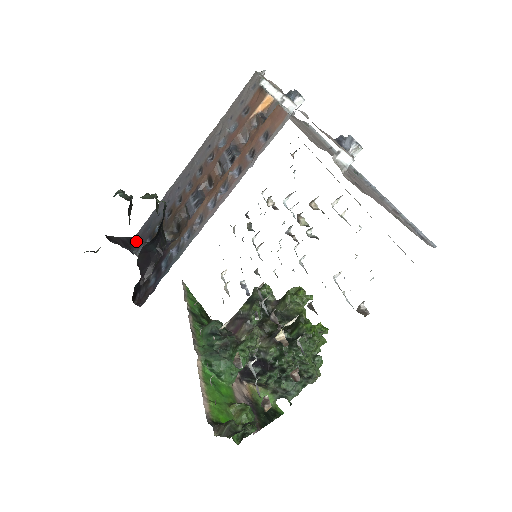
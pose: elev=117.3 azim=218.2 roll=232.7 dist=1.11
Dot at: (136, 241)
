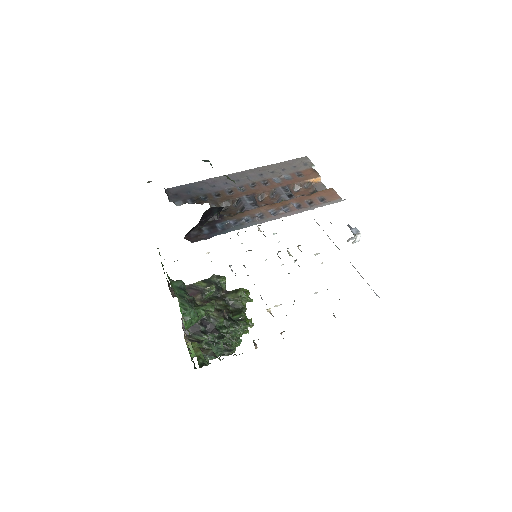
Dot at: (170, 193)
